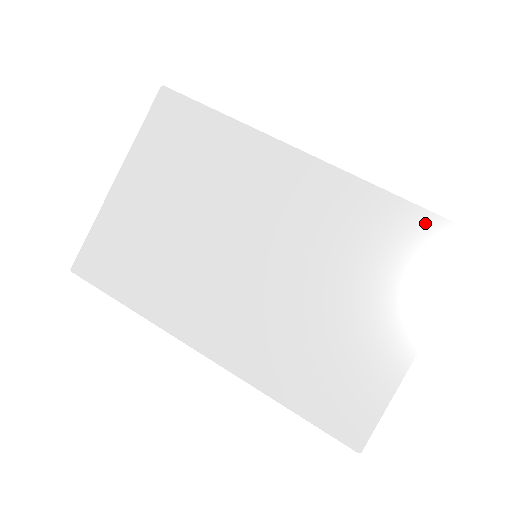
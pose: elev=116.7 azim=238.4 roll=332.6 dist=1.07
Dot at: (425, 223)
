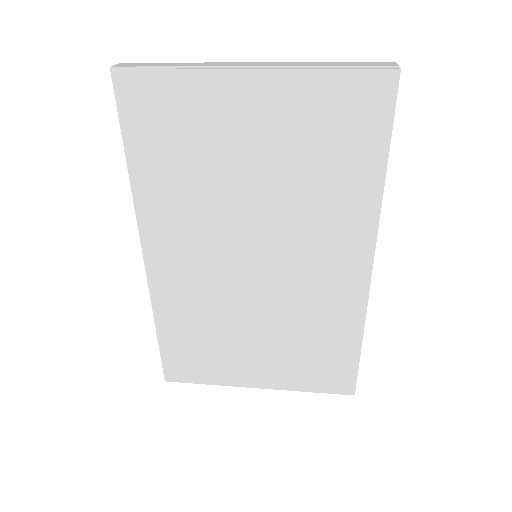
Dot at: (348, 365)
